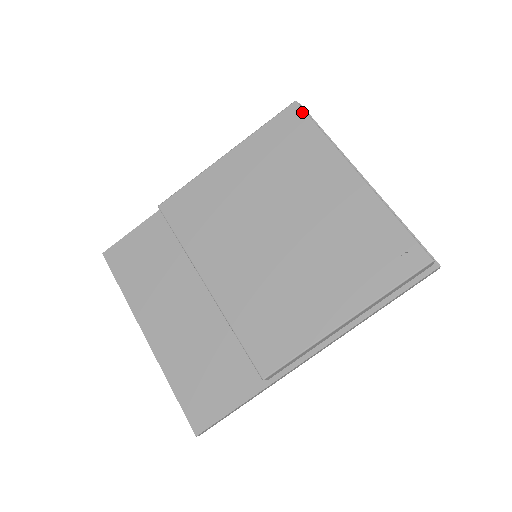
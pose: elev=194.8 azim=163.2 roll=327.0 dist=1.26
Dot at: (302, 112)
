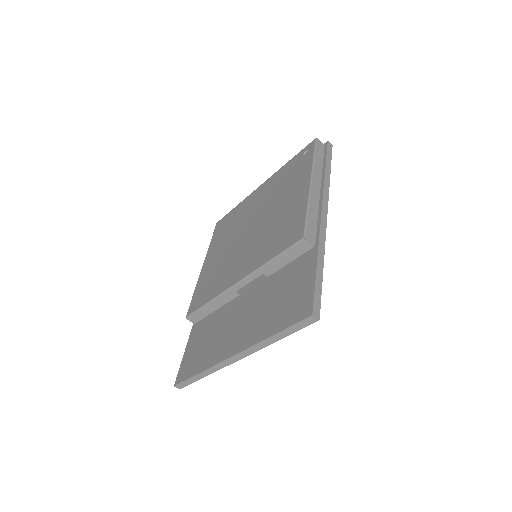
Dot at: (222, 219)
